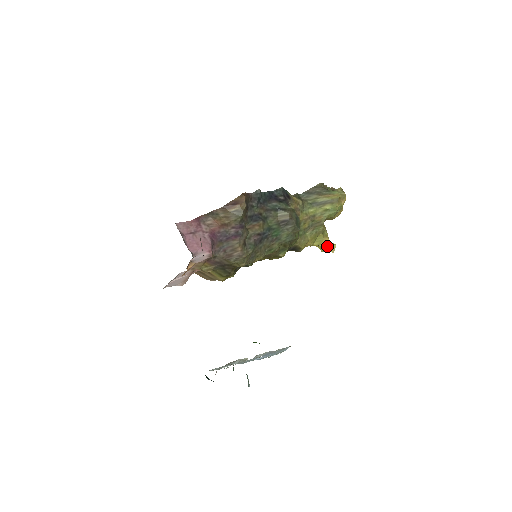
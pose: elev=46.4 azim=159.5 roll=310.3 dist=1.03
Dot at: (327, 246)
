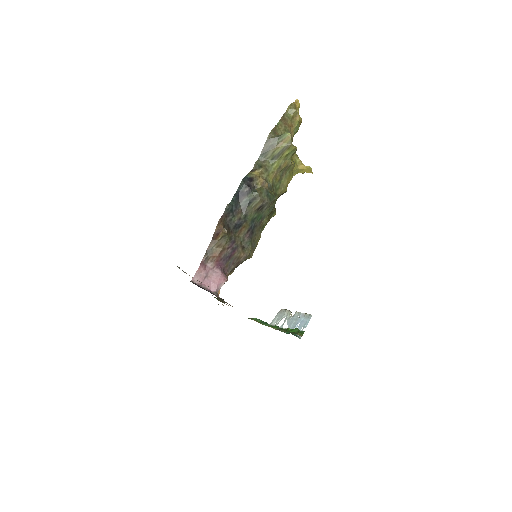
Dot at: (304, 171)
